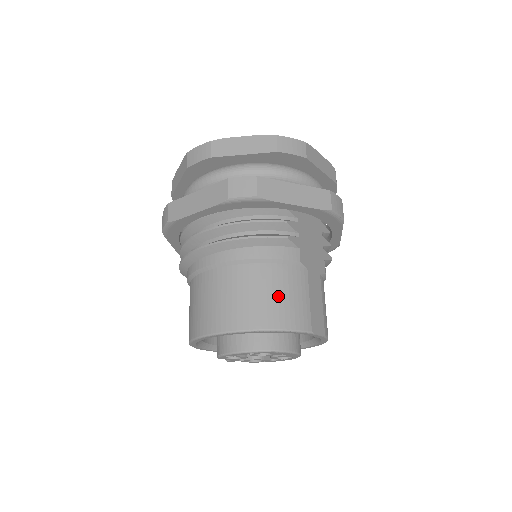
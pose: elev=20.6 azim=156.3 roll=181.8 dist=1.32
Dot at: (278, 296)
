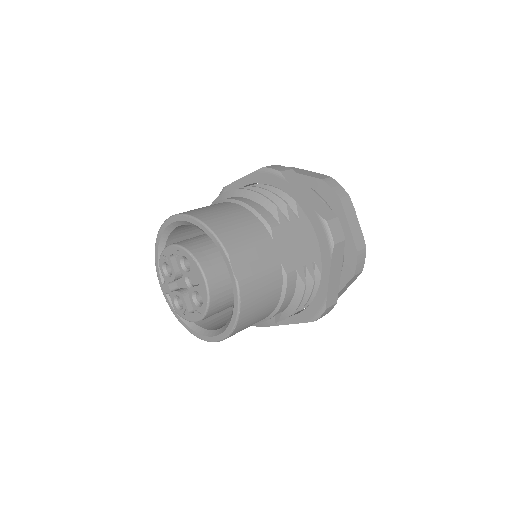
Dot at: (233, 221)
